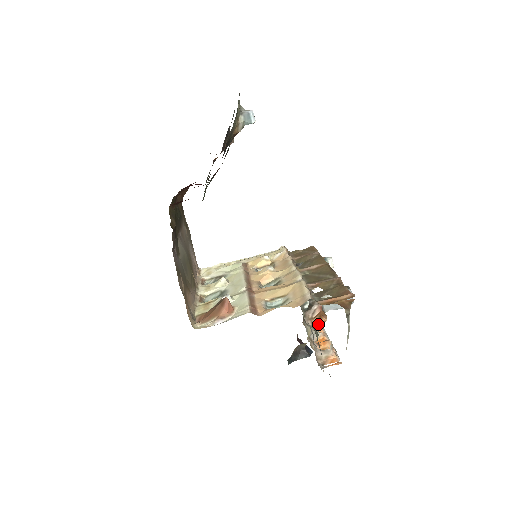
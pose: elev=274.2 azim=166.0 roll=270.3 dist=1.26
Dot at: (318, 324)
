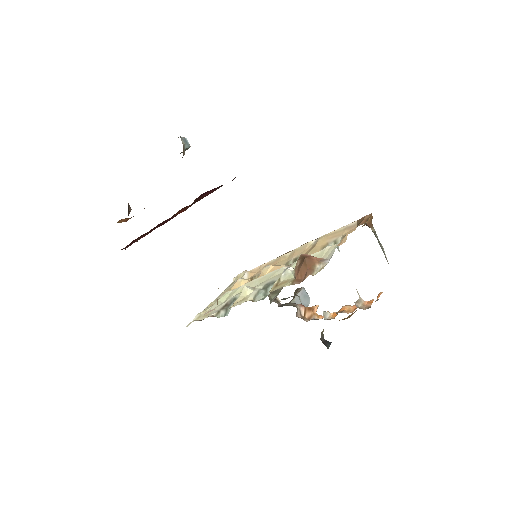
Dot at: (315, 314)
